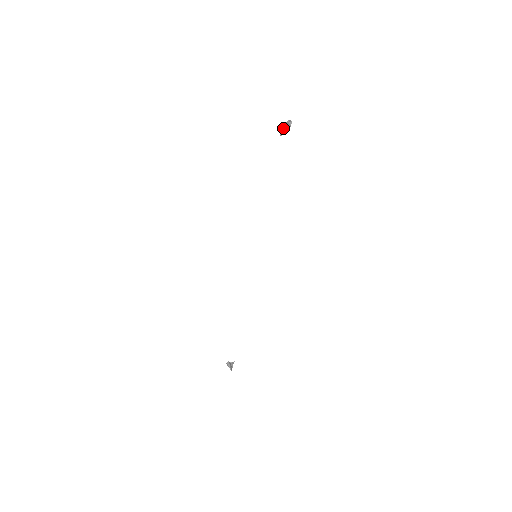
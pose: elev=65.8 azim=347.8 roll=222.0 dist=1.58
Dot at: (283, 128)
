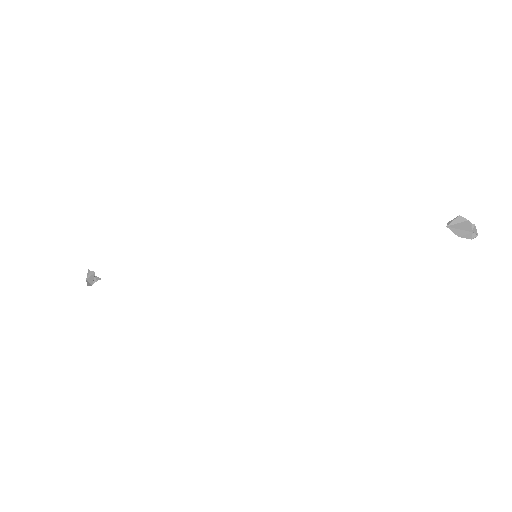
Dot at: (460, 224)
